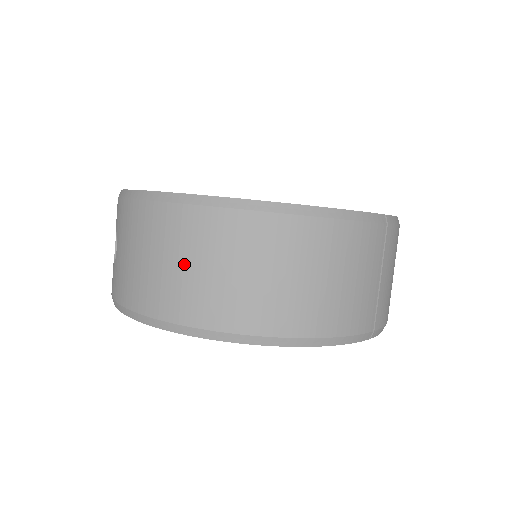
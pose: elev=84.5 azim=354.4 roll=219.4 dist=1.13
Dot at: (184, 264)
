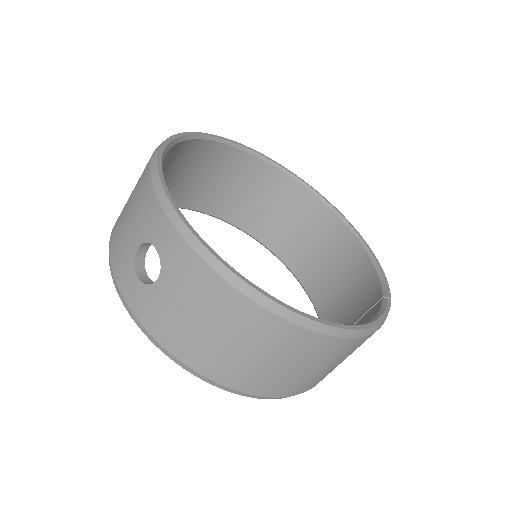
Dot at: (253, 354)
